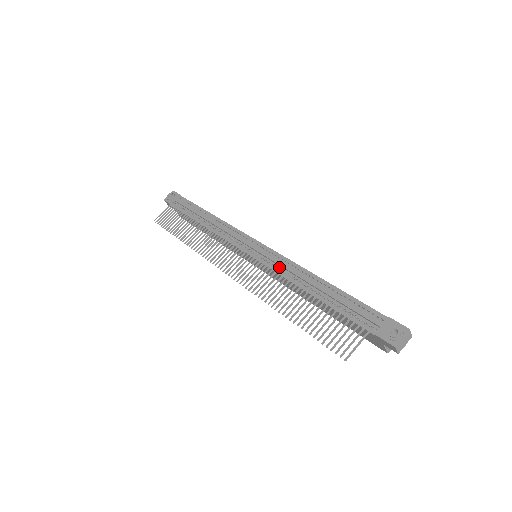
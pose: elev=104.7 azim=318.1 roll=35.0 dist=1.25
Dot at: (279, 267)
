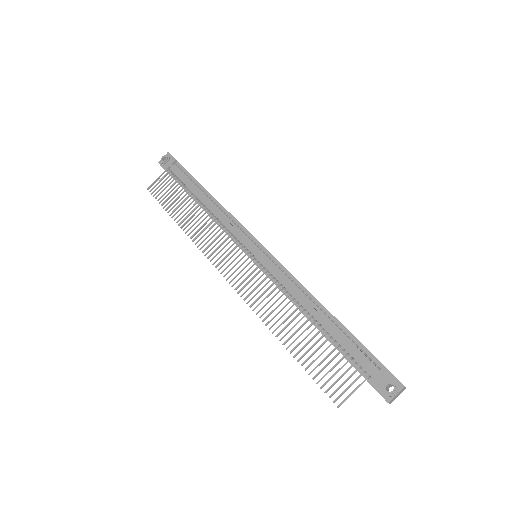
Dot at: (280, 280)
